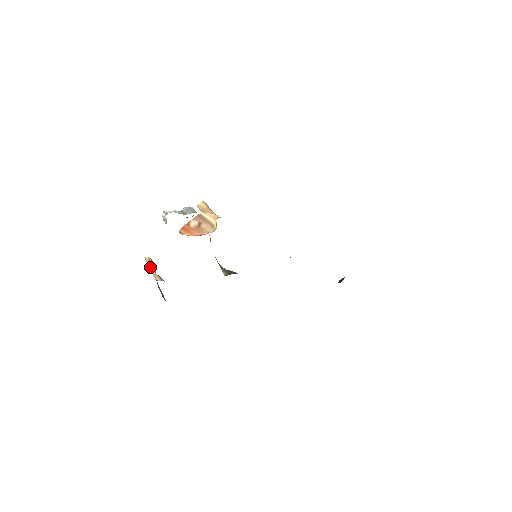
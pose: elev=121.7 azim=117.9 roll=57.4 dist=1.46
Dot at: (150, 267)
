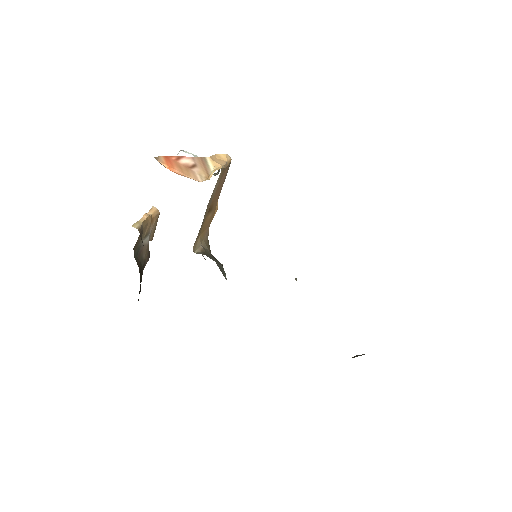
Dot at: (145, 214)
